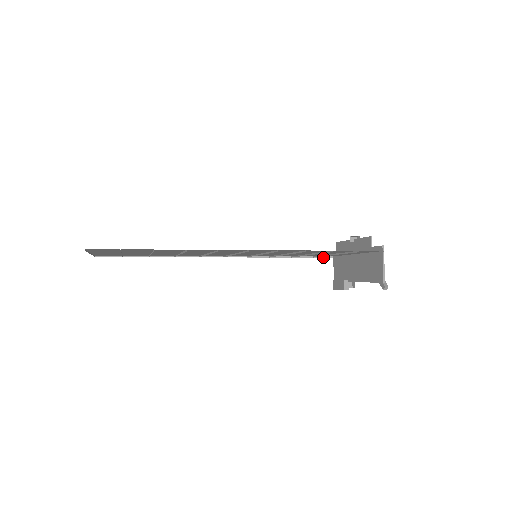
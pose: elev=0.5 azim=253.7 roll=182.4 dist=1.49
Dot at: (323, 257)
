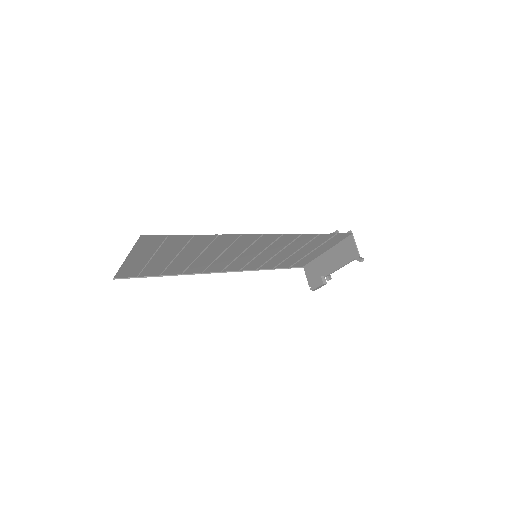
Dot at: occluded
